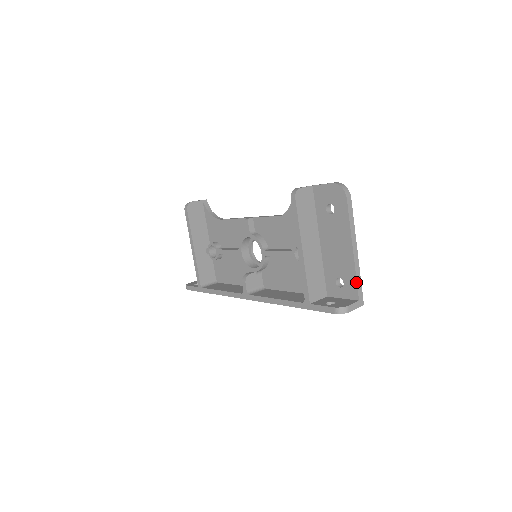
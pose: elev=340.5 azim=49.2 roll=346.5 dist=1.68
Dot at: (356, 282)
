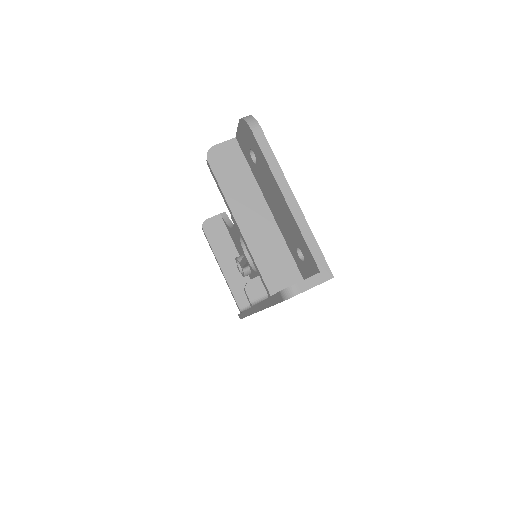
Dot at: (306, 245)
